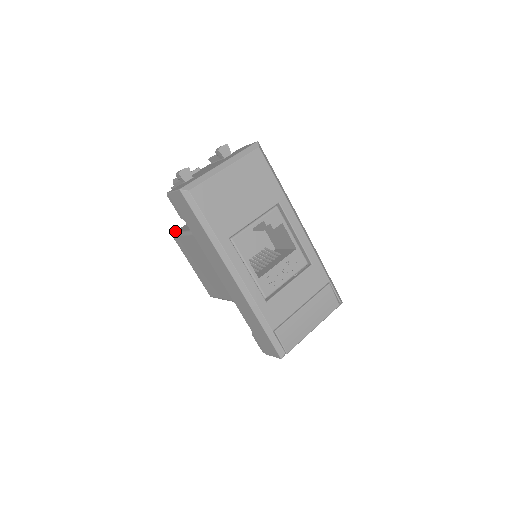
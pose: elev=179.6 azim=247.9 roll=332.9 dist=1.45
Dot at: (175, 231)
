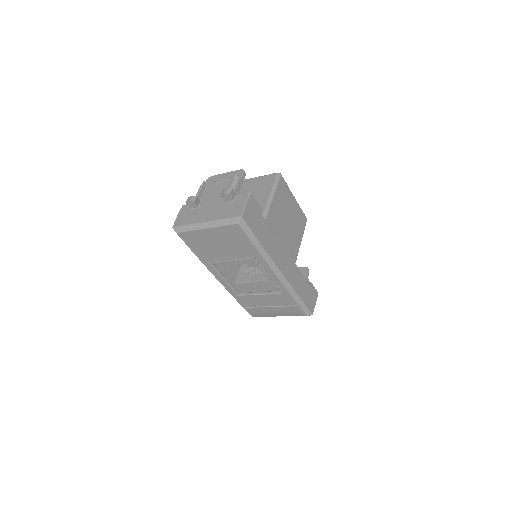
Dot at: occluded
